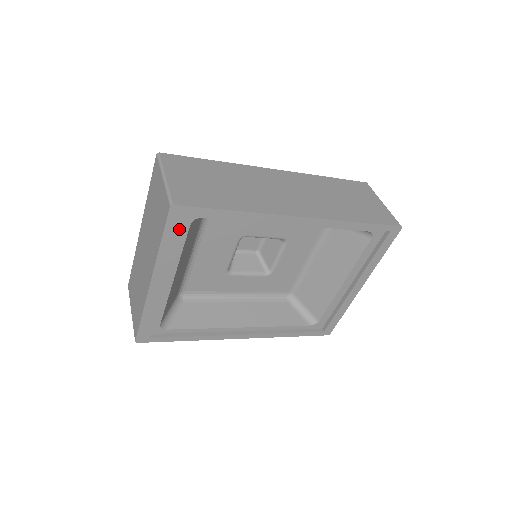
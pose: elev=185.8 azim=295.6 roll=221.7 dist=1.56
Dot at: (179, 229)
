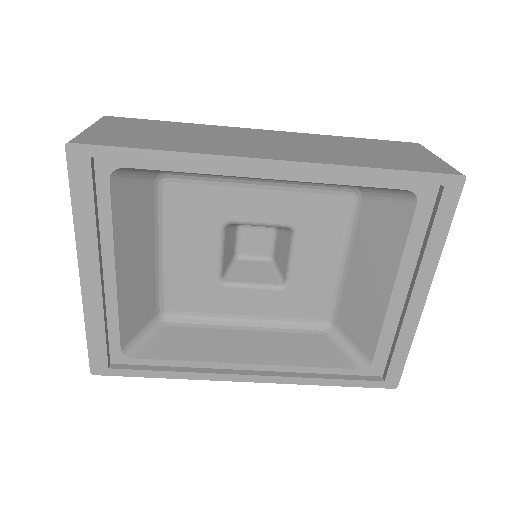
Dot at: (90, 184)
